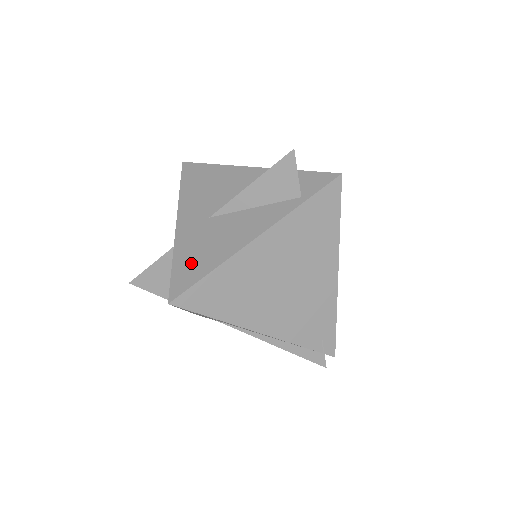
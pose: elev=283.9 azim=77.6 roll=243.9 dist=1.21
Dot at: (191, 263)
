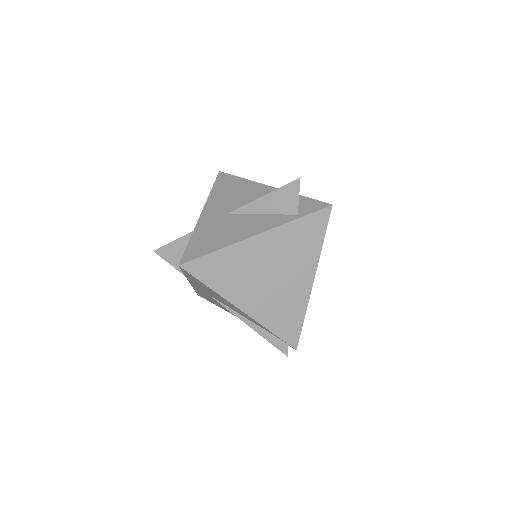
Dot at: (203, 242)
